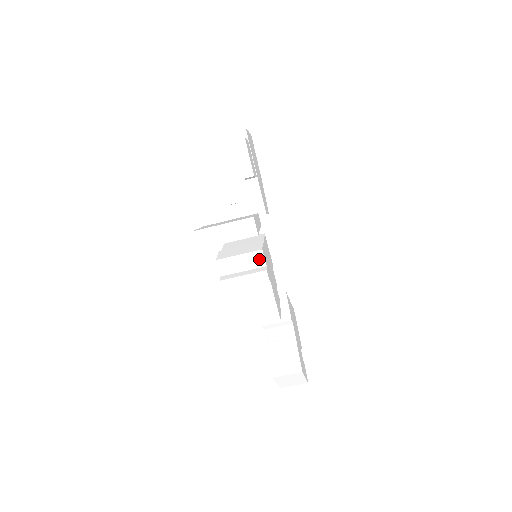
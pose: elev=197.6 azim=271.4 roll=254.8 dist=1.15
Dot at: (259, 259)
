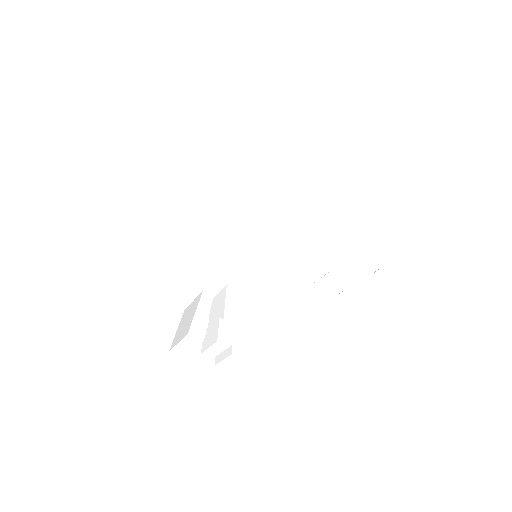
Dot at: (223, 344)
